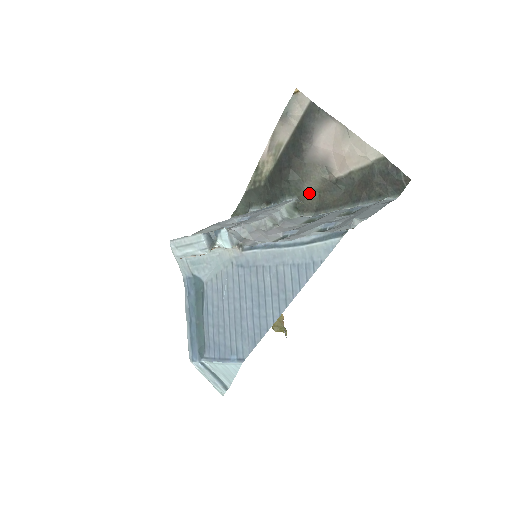
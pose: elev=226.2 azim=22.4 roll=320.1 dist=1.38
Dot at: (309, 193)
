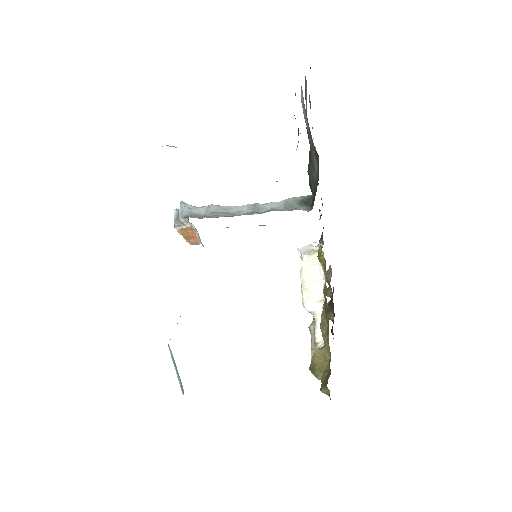
Dot at: (316, 181)
